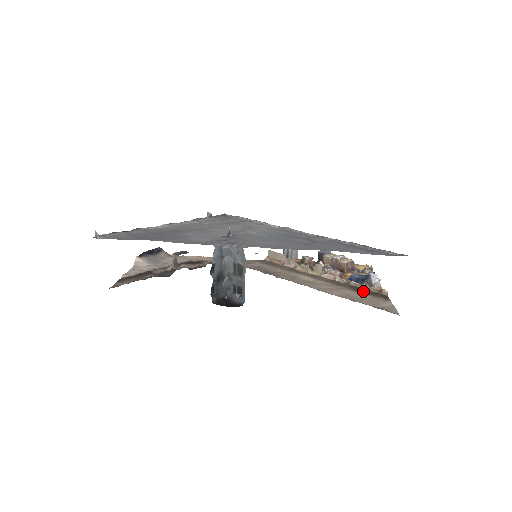
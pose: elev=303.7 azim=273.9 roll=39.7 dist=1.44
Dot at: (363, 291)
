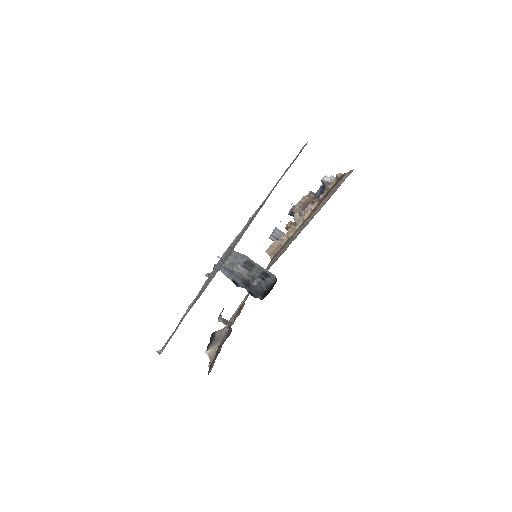
Dot at: (330, 191)
